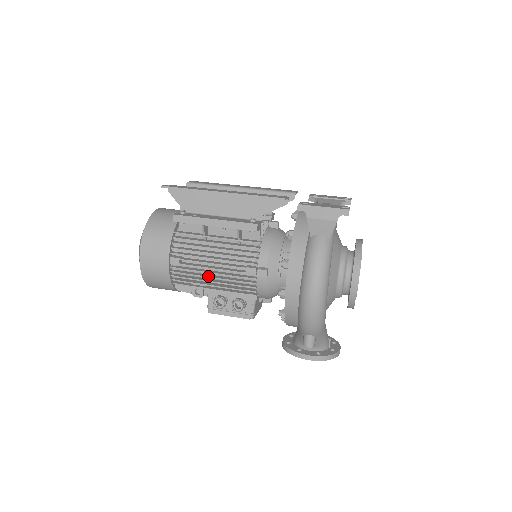
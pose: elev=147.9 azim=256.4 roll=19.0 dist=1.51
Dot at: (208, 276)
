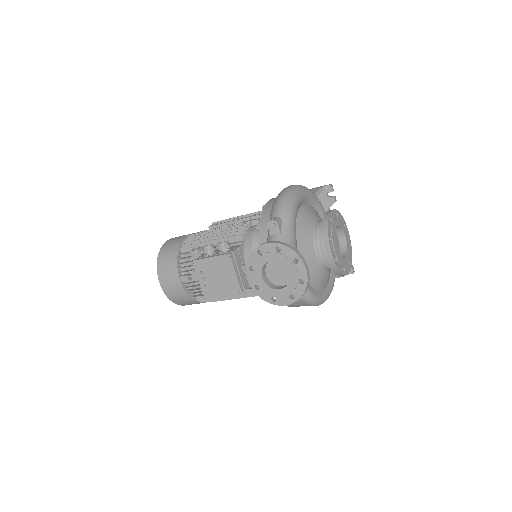
Dot at: (212, 232)
